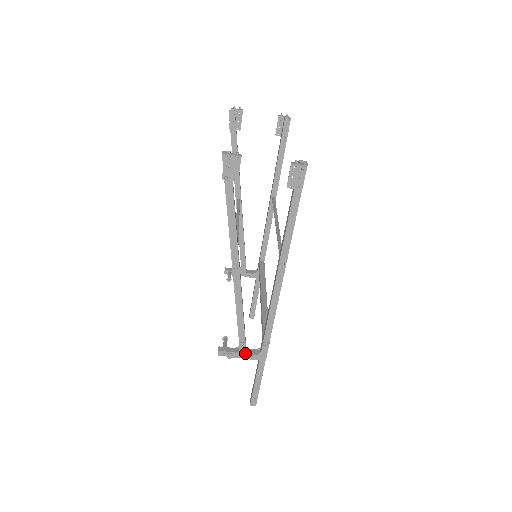
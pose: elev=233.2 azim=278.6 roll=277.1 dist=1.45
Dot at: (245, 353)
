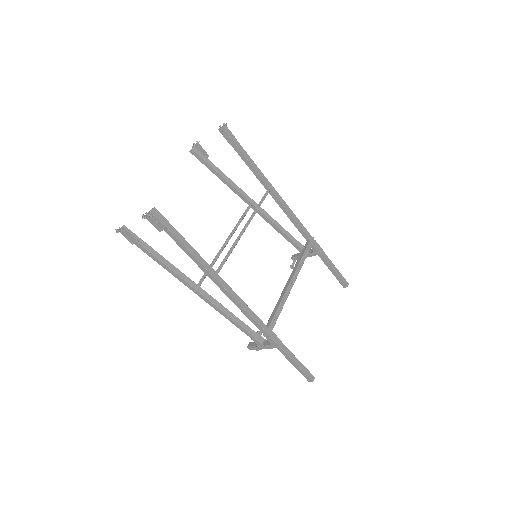
Dot at: (262, 345)
